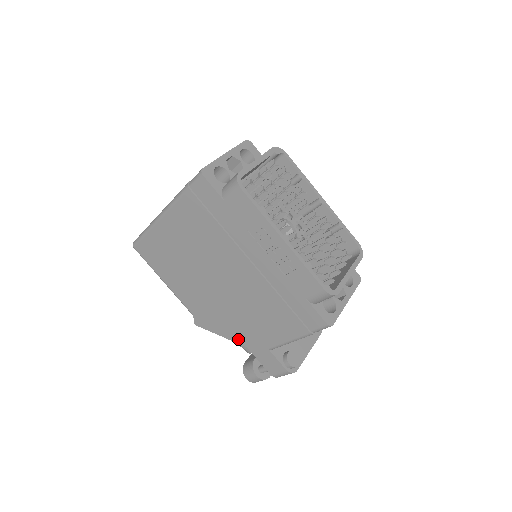
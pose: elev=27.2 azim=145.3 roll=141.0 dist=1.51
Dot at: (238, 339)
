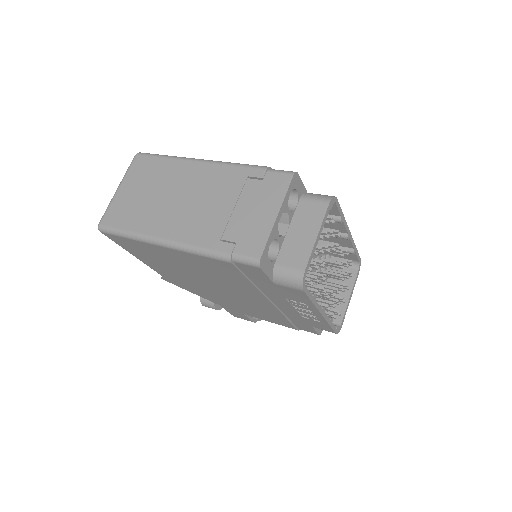
Dot at: (212, 301)
